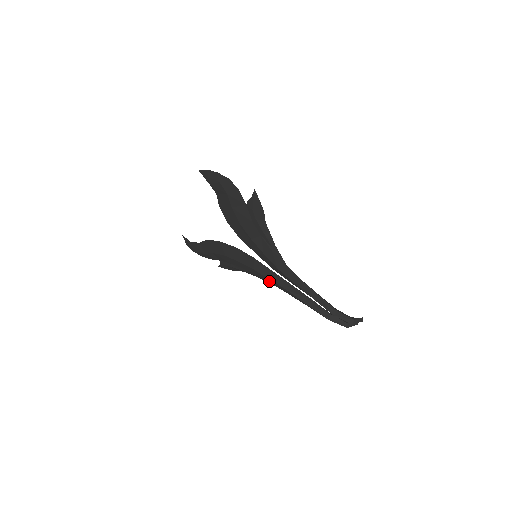
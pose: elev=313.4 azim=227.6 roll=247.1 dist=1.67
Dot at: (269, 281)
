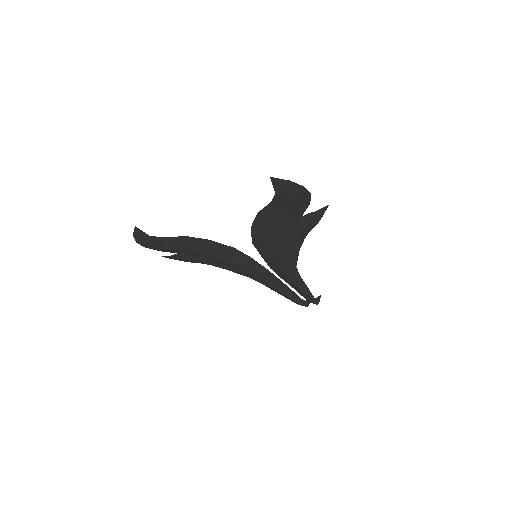
Dot at: (251, 276)
